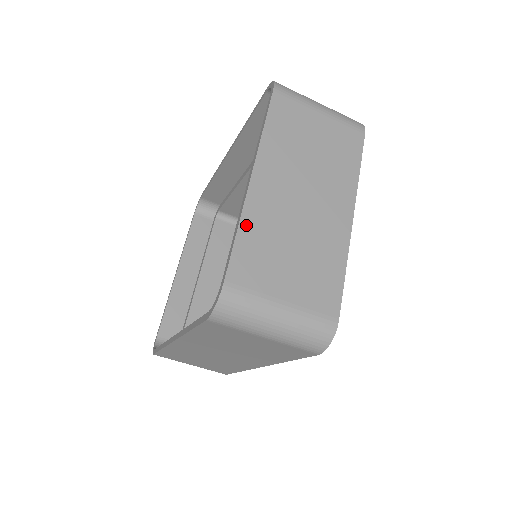
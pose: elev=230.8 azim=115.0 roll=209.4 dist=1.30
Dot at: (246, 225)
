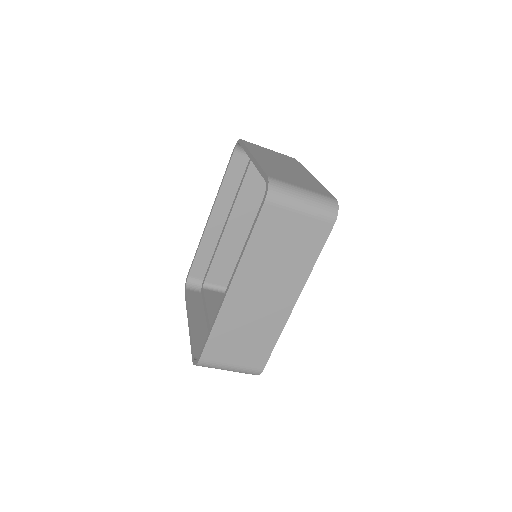
Dot at: (263, 166)
